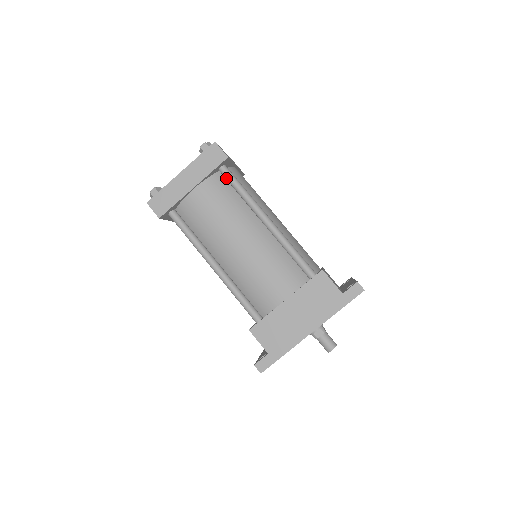
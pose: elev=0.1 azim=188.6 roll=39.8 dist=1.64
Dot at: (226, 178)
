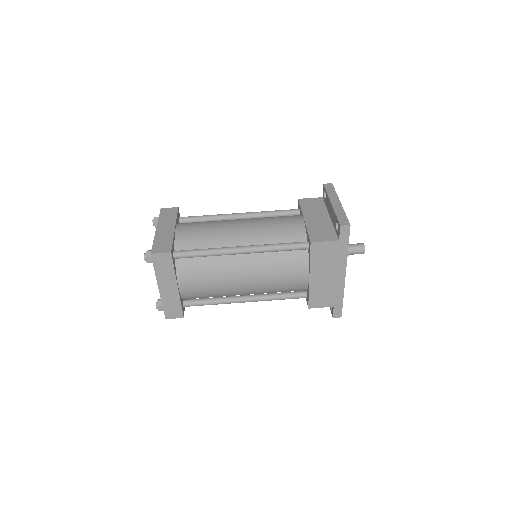
Dot at: (185, 258)
